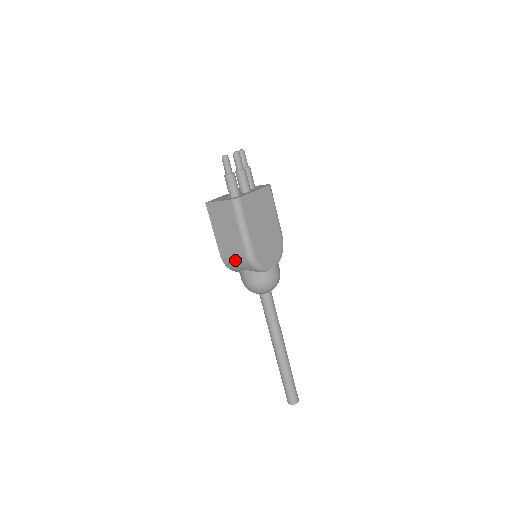
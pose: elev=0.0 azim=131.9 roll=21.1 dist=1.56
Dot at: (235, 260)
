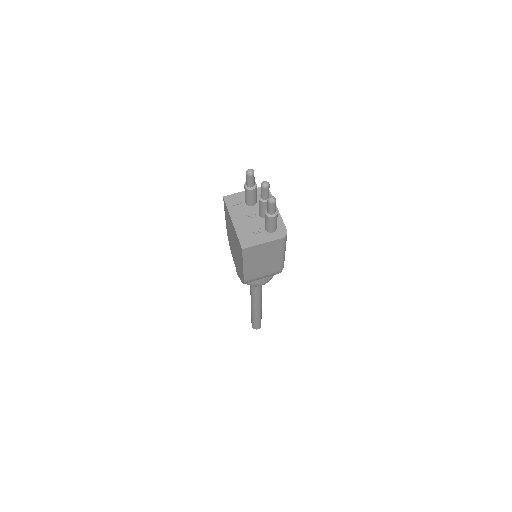
Dot at: (263, 277)
